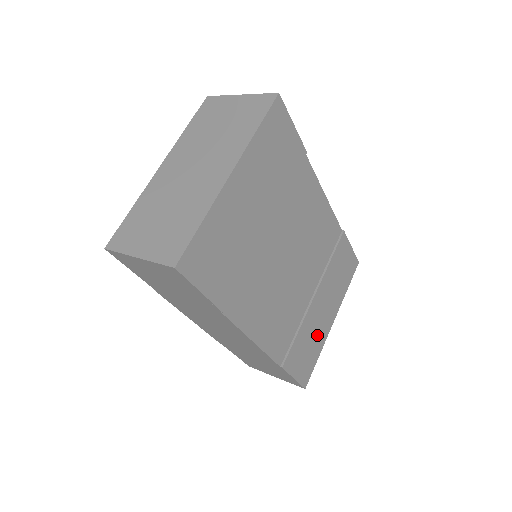
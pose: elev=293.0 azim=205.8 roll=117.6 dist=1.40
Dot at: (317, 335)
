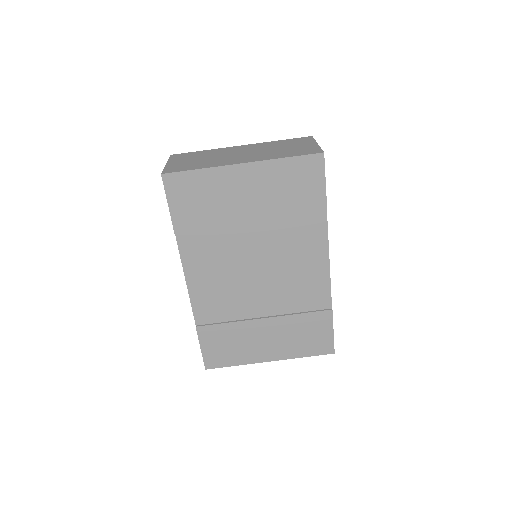
Dot at: (245, 349)
